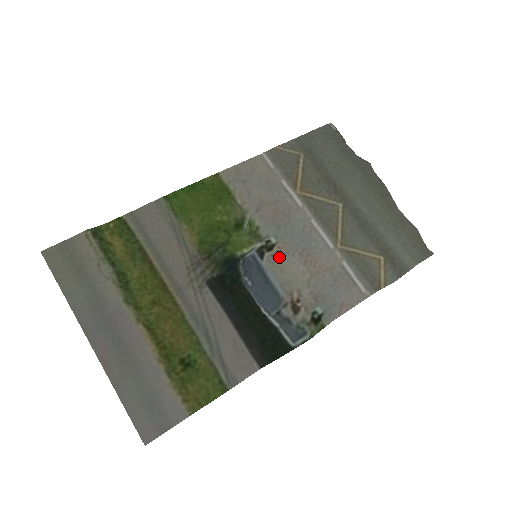
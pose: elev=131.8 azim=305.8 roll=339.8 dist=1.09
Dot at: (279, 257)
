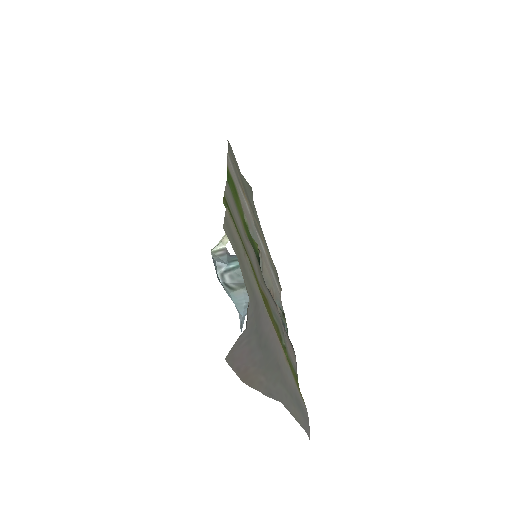
Dot at: occluded
